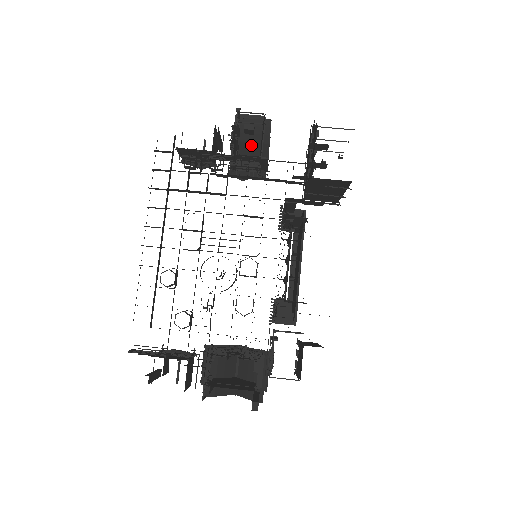
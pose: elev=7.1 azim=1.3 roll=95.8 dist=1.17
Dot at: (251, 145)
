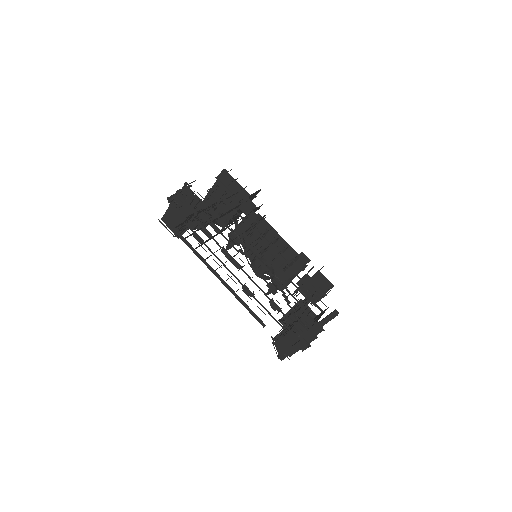
Dot at: occluded
